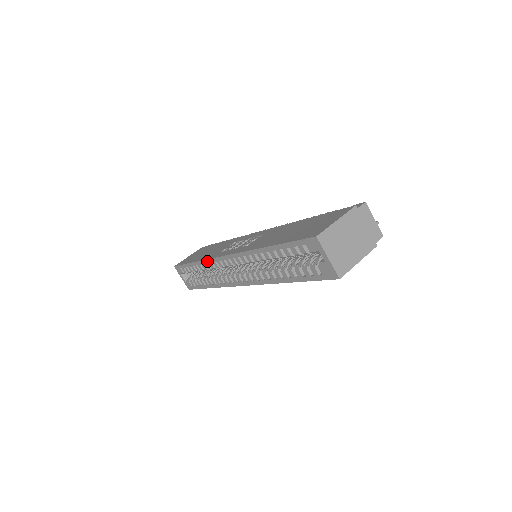
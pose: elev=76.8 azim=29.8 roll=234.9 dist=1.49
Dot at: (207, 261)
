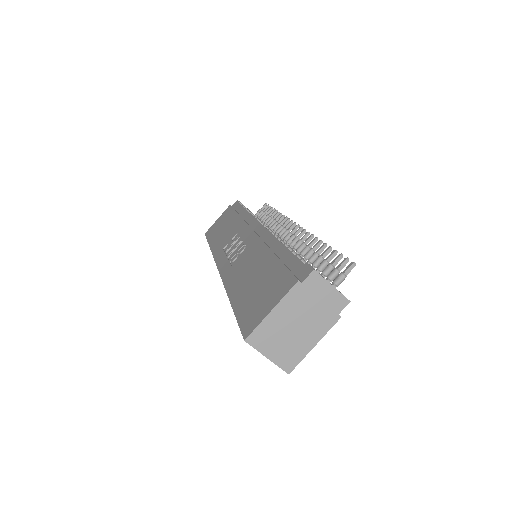
Dot at: occluded
